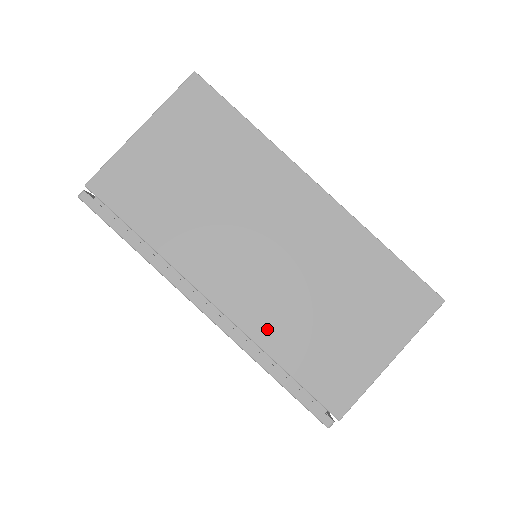
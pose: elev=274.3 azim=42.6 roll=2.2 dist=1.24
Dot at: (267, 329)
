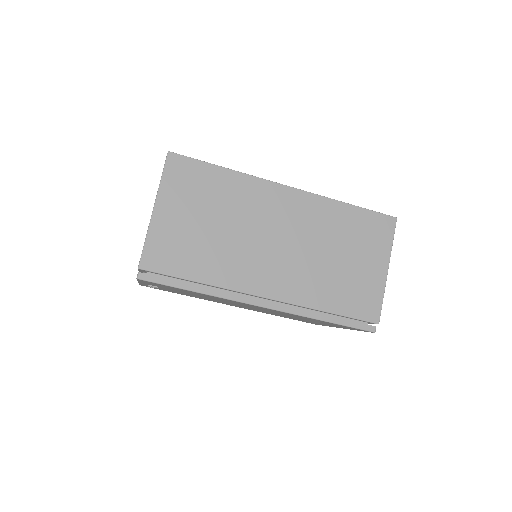
Dot at: (308, 294)
